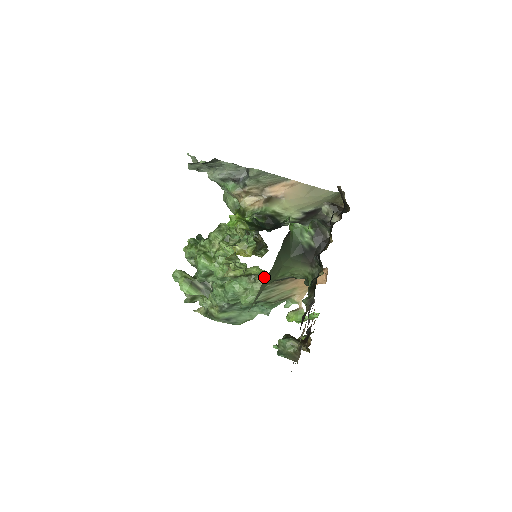
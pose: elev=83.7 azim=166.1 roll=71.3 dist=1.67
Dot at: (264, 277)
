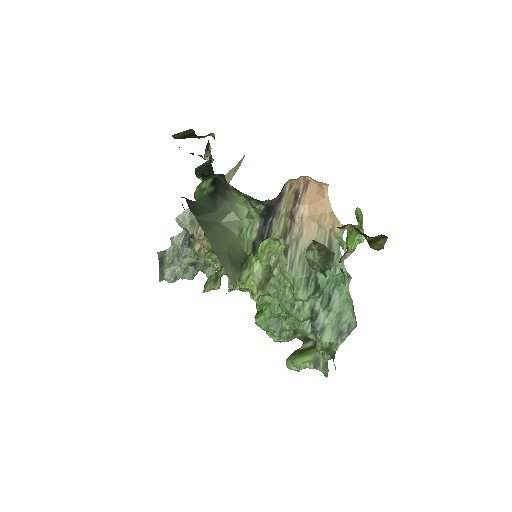
Dot at: (278, 257)
